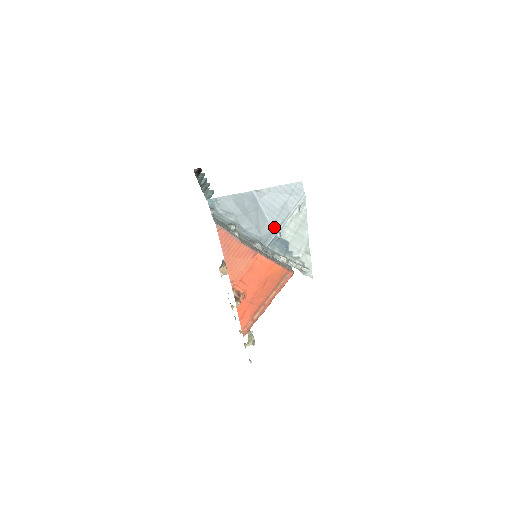
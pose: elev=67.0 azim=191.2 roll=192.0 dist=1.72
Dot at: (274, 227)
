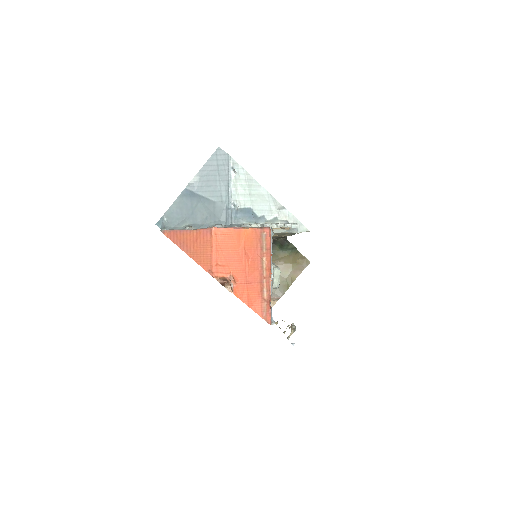
Dot at: (224, 203)
